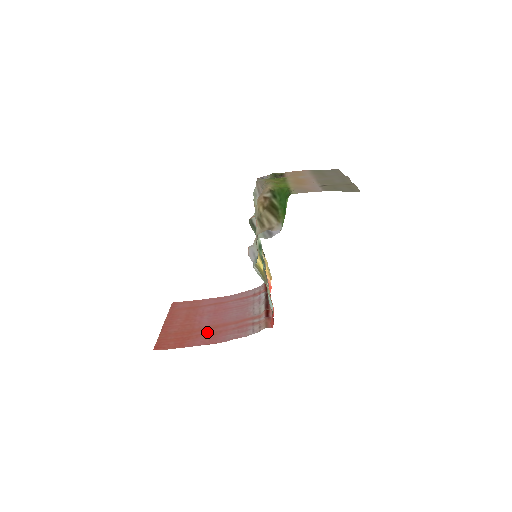
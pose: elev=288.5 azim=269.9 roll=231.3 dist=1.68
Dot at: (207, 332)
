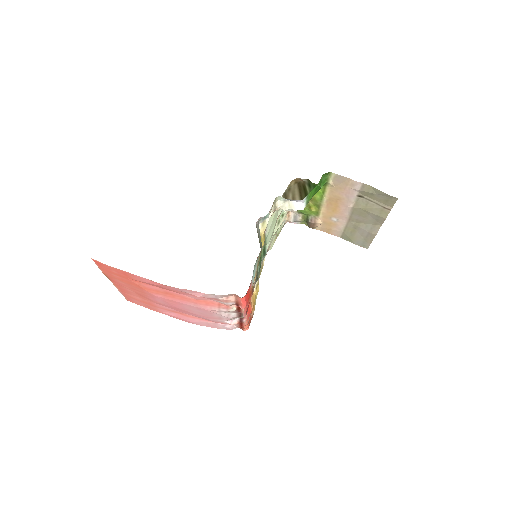
Dot at: (160, 287)
